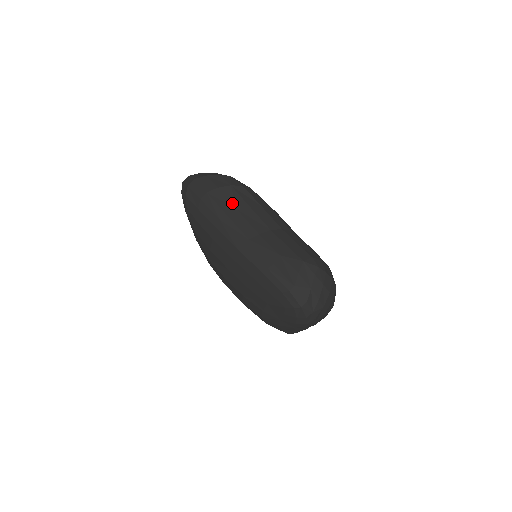
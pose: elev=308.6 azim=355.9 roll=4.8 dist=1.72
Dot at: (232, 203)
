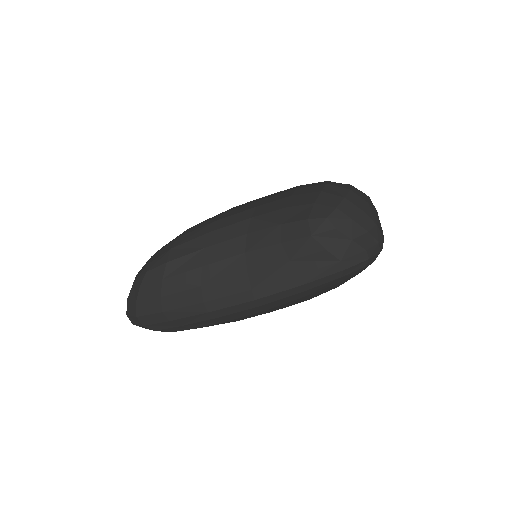
Dot at: (190, 289)
